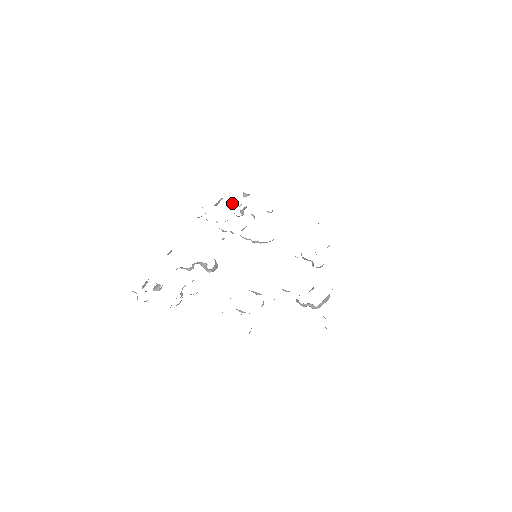
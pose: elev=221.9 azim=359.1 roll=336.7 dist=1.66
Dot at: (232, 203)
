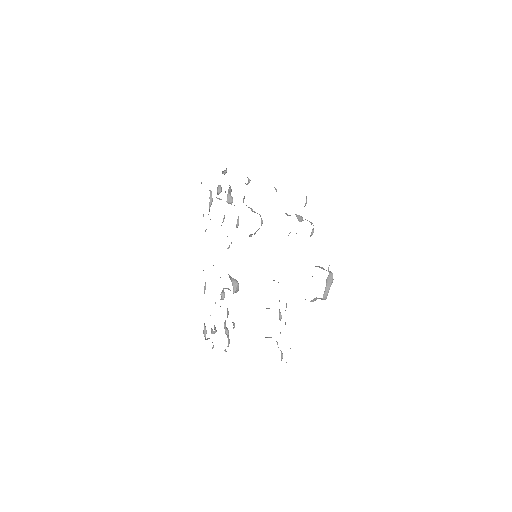
Dot at: (219, 192)
